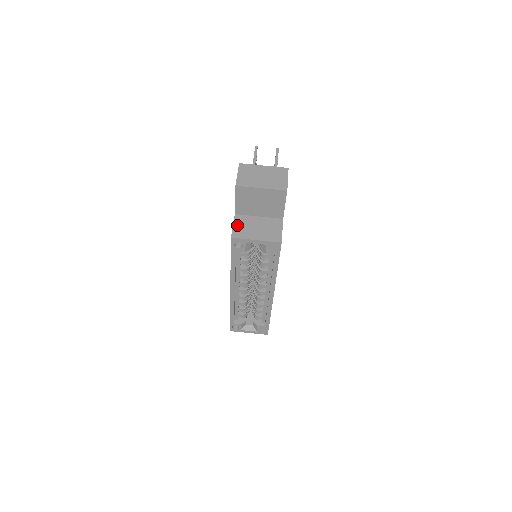
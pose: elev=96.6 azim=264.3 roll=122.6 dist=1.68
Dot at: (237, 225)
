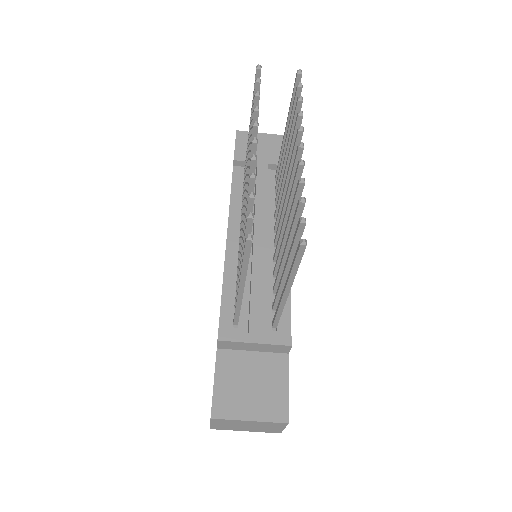
Dot at: occluded
